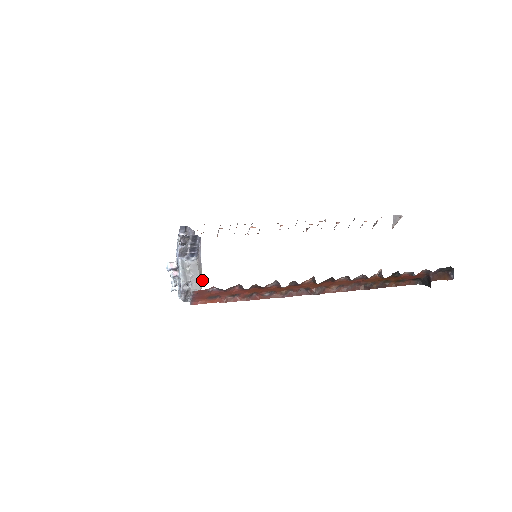
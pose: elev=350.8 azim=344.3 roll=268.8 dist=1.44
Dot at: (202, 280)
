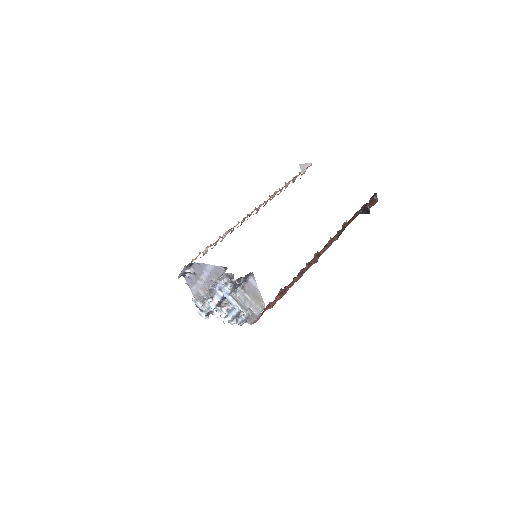
Dot at: (262, 303)
